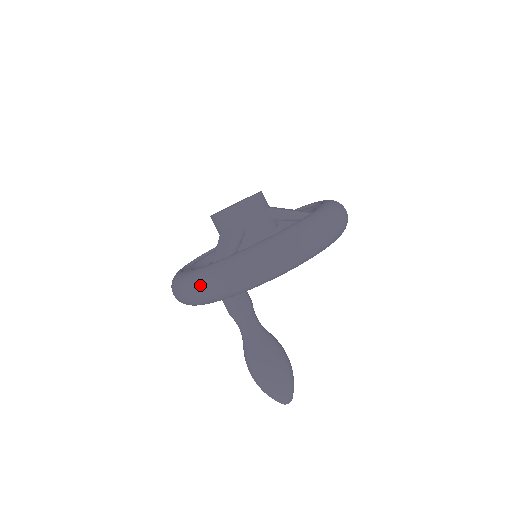
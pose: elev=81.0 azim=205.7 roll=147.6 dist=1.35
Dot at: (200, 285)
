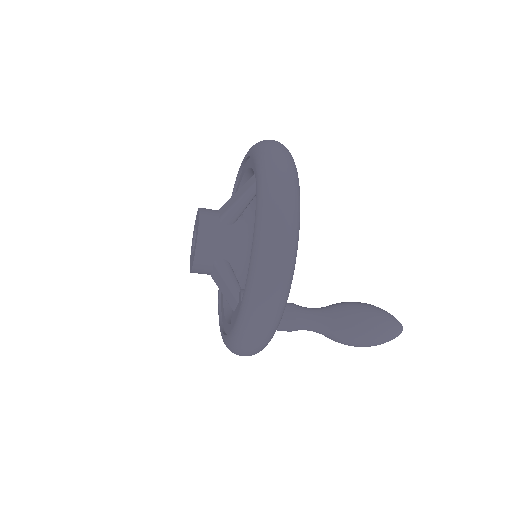
Dot at: (245, 349)
